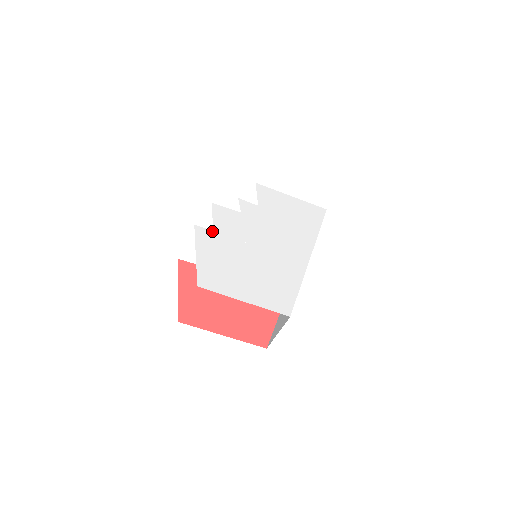
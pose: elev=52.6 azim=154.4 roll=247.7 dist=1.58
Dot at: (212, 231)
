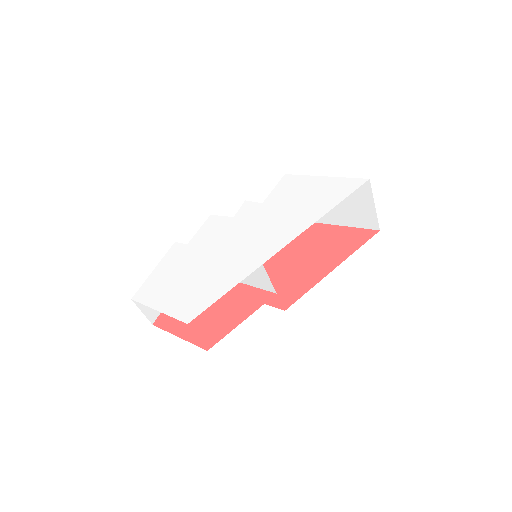
Dot at: (186, 245)
